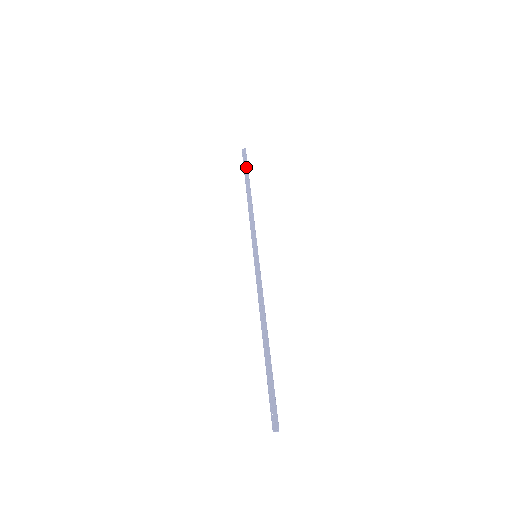
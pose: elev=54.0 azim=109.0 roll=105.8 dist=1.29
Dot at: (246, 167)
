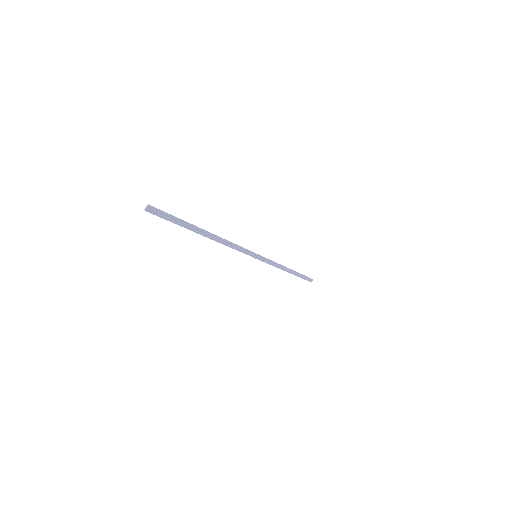
Dot at: (302, 276)
